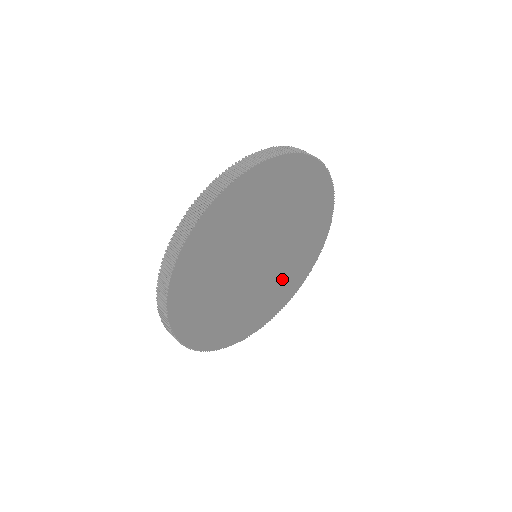
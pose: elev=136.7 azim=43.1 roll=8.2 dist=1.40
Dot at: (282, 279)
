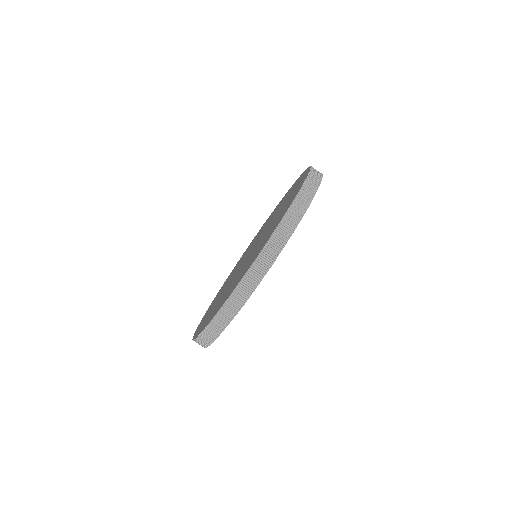
Dot at: occluded
